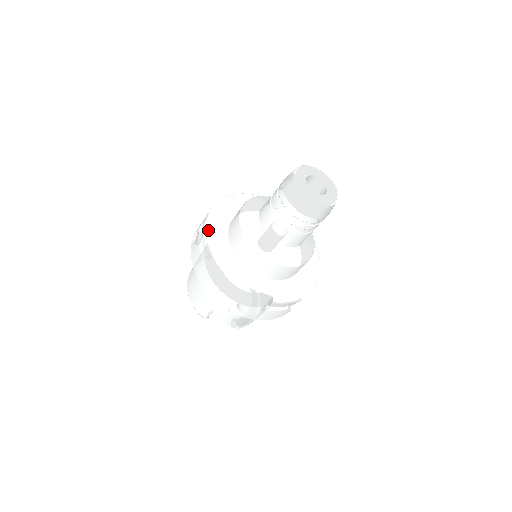
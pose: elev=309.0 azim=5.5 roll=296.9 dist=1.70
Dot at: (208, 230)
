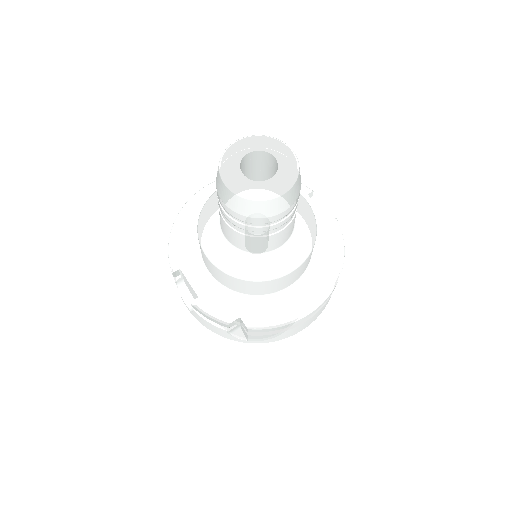
Dot at: (202, 192)
